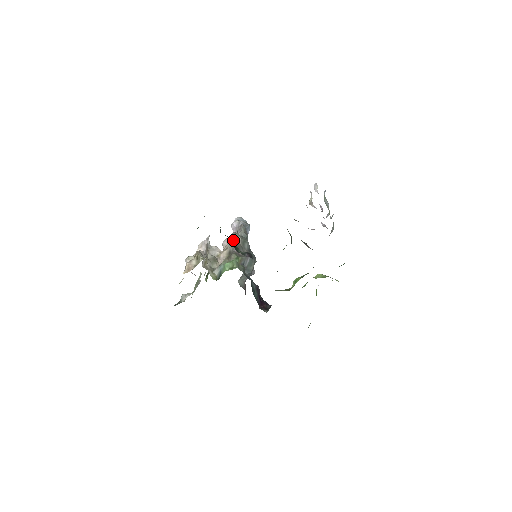
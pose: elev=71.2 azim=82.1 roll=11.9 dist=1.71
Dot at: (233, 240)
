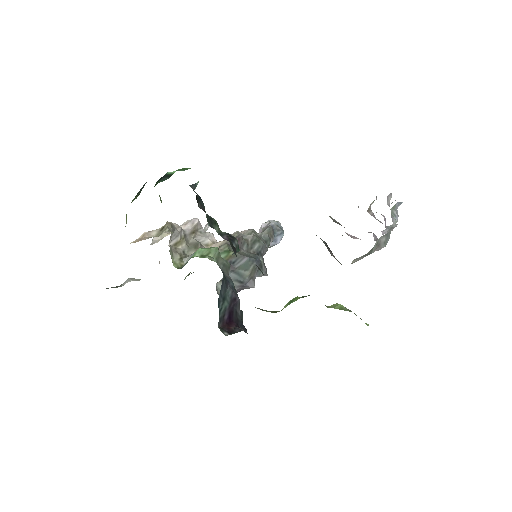
Dot at: (241, 233)
